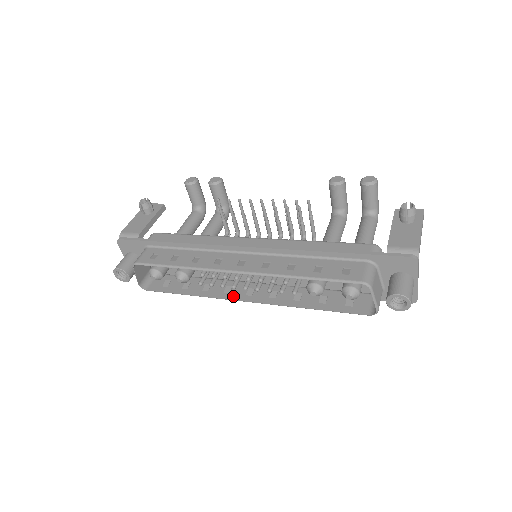
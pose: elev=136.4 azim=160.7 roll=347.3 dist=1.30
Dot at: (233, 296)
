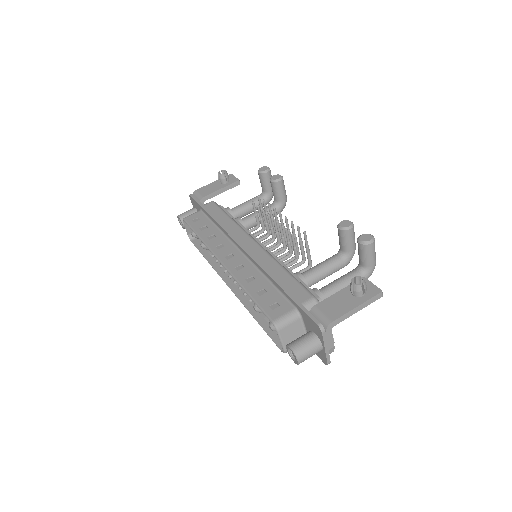
Dot at: (226, 277)
